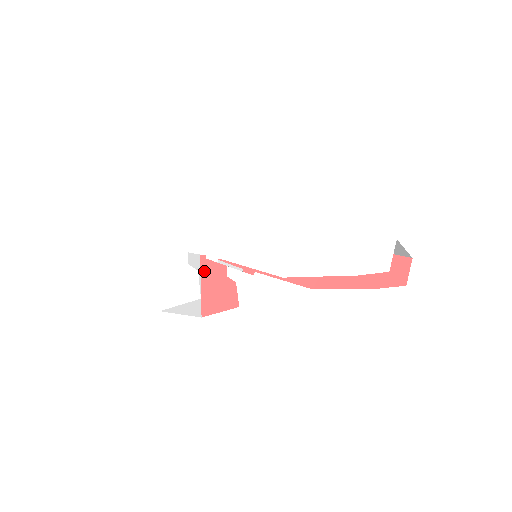
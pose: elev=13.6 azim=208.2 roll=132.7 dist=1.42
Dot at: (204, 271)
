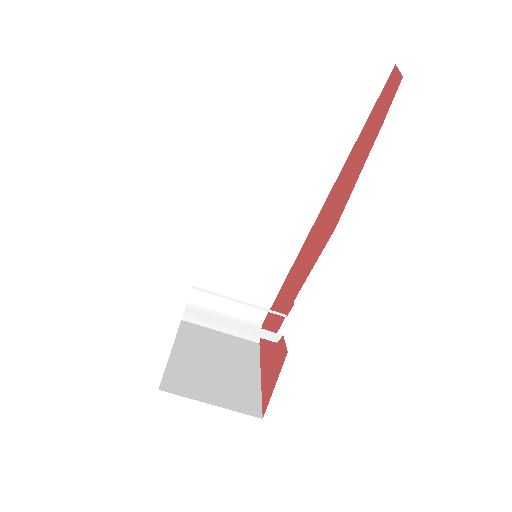
Dot at: (262, 369)
